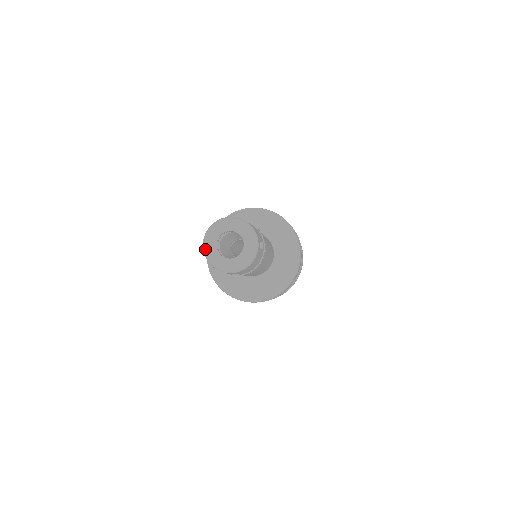
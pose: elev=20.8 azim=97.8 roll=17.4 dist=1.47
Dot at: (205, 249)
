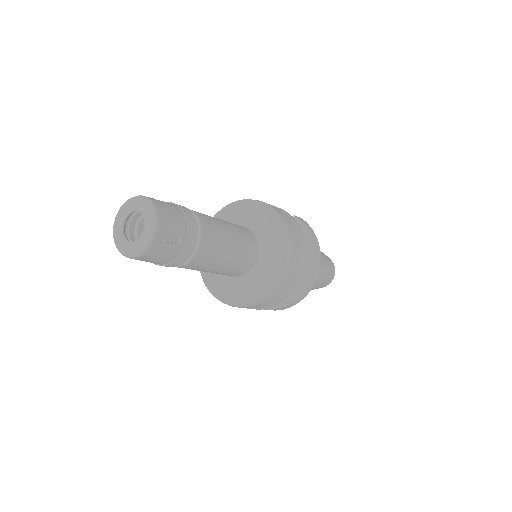
Dot at: (115, 222)
